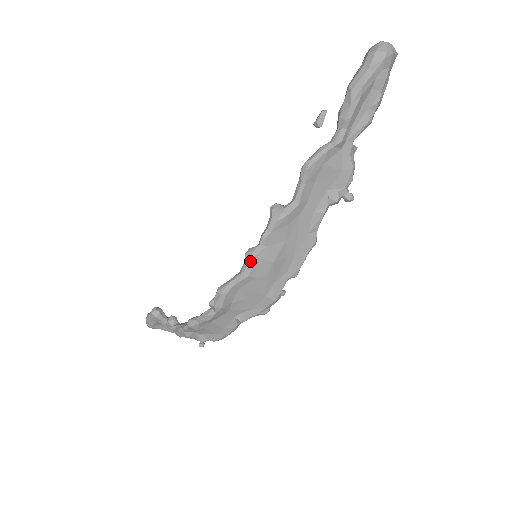
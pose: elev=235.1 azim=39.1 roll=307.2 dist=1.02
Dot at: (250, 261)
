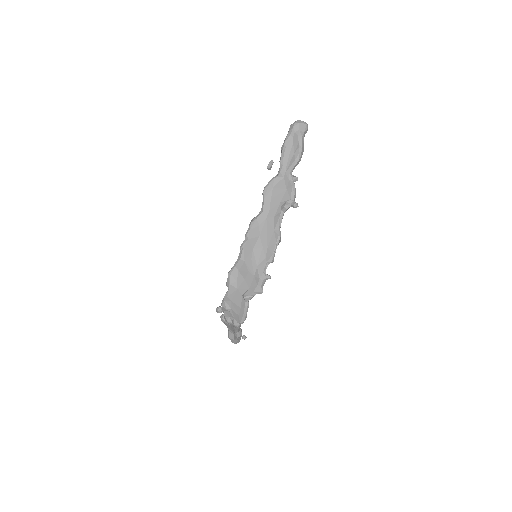
Dot at: (240, 250)
